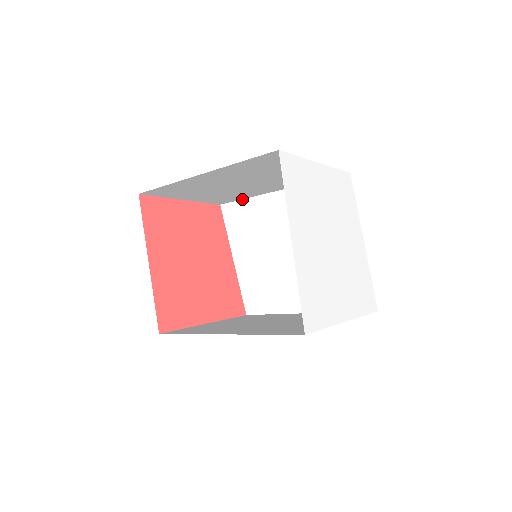
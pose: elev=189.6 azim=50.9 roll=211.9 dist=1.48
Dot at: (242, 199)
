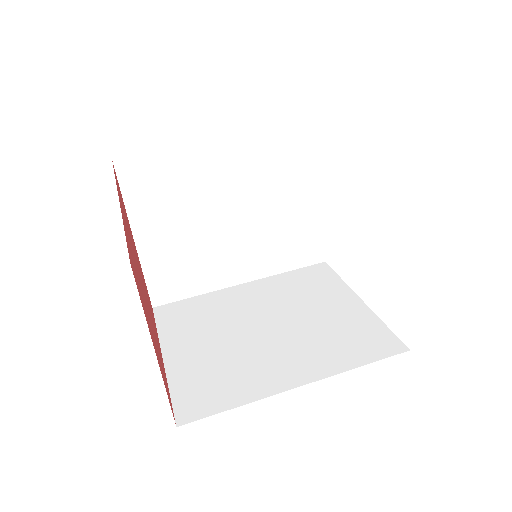
Dot at: occluded
